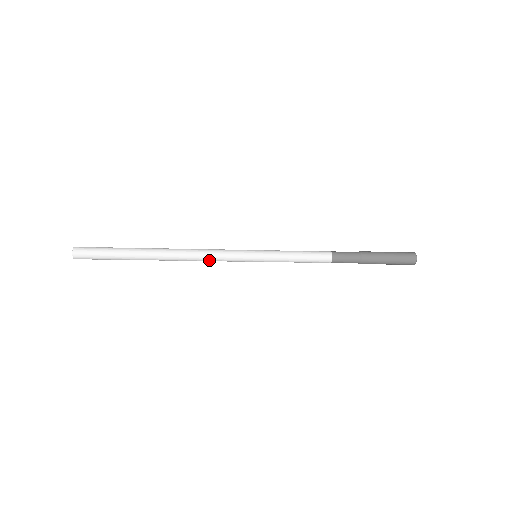
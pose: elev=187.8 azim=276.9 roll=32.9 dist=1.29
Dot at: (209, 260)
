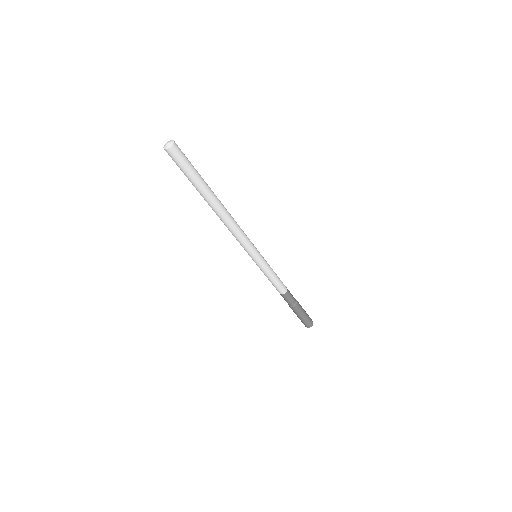
Dot at: (237, 235)
